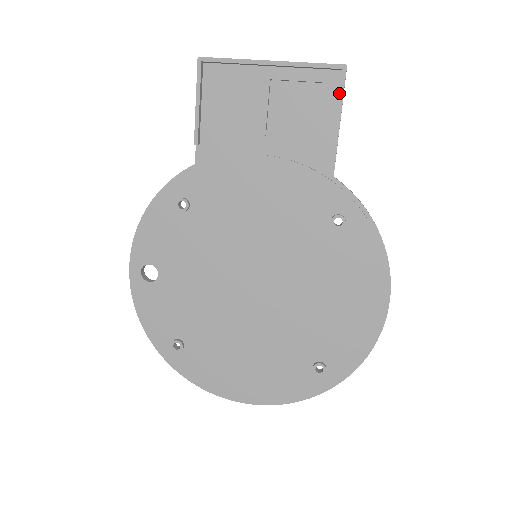
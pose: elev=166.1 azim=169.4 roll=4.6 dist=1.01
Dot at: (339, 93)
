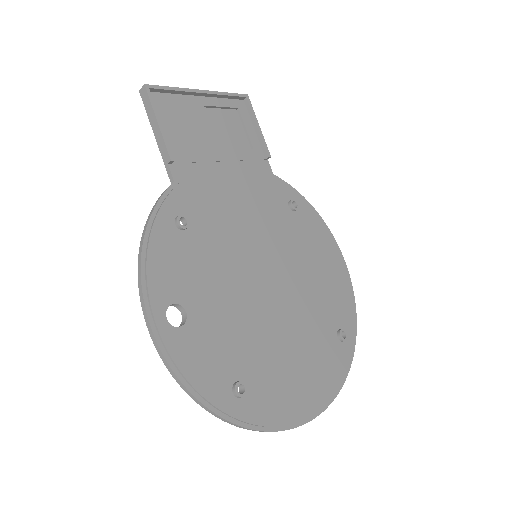
Dot at: (252, 113)
